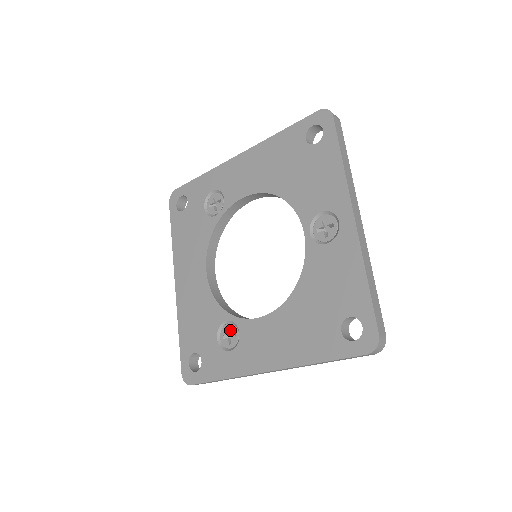
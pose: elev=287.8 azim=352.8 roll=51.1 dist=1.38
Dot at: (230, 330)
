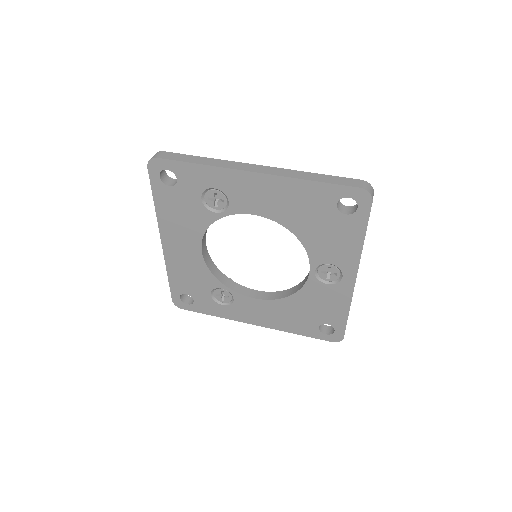
Dot at: (224, 294)
